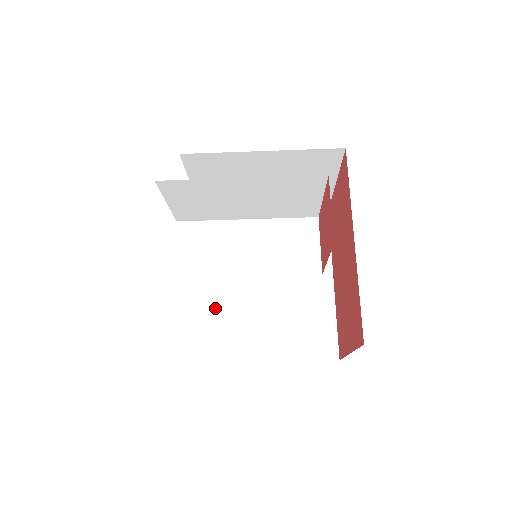
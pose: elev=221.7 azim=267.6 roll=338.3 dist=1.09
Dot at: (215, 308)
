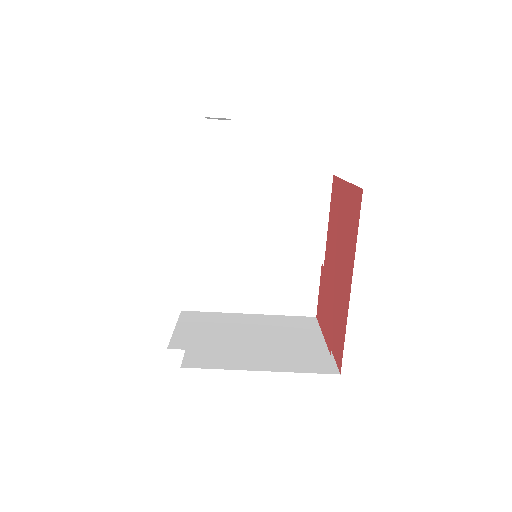
Dot at: occluded
